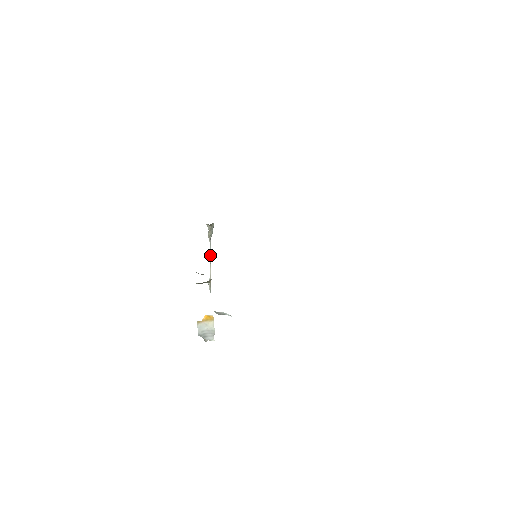
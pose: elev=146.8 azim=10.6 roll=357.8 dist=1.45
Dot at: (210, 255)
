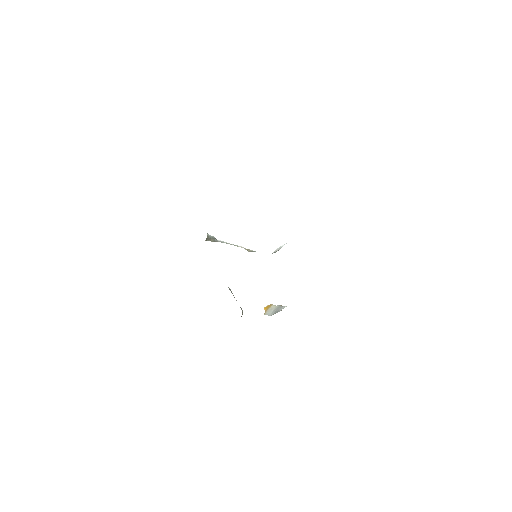
Dot at: occluded
